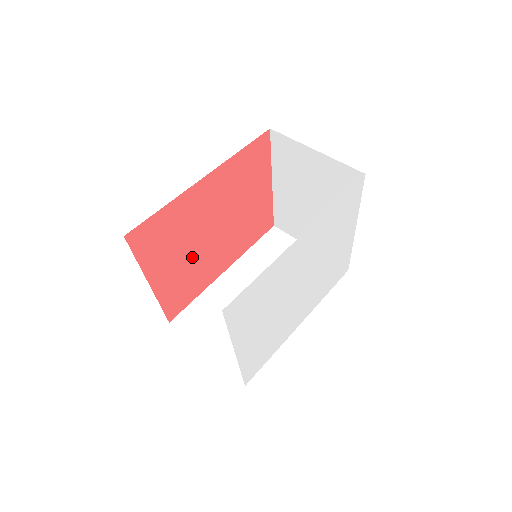
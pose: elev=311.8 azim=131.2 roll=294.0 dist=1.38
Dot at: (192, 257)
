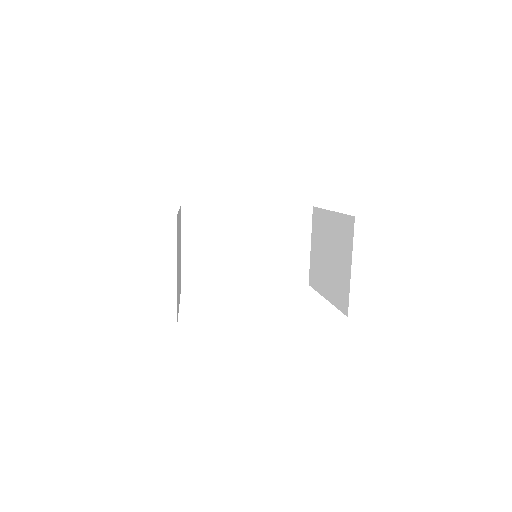
Dot at: occluded
